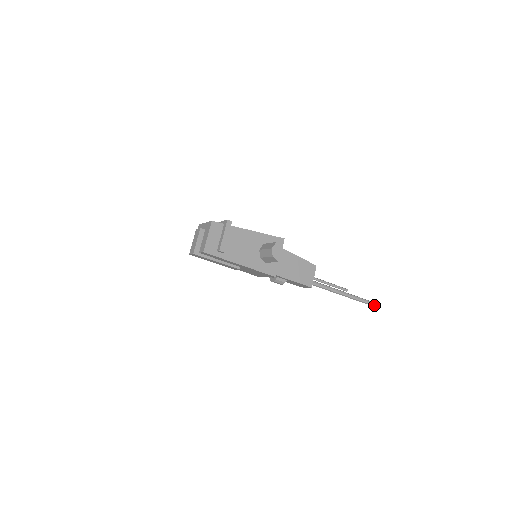
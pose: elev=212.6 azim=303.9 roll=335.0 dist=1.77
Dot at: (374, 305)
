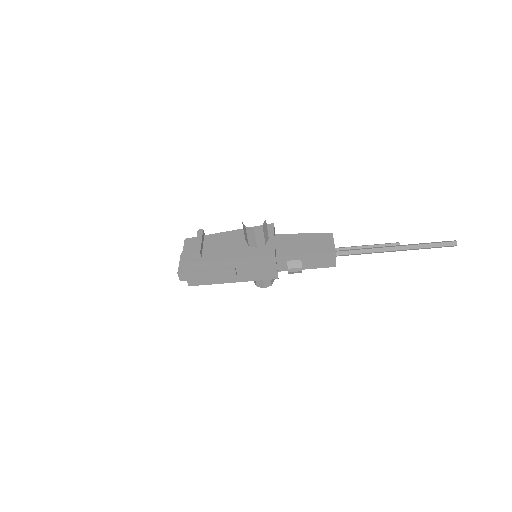
Dot at: (454, 243)
